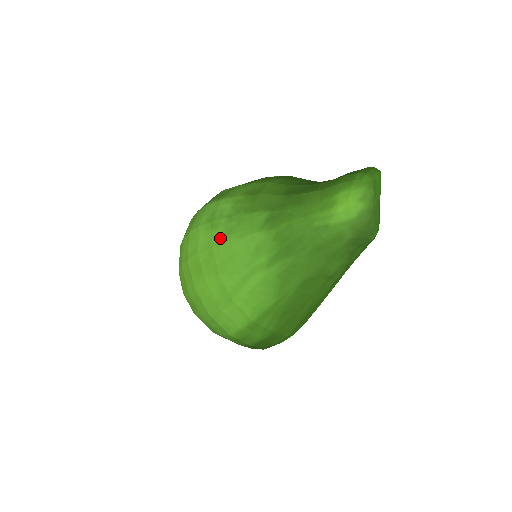
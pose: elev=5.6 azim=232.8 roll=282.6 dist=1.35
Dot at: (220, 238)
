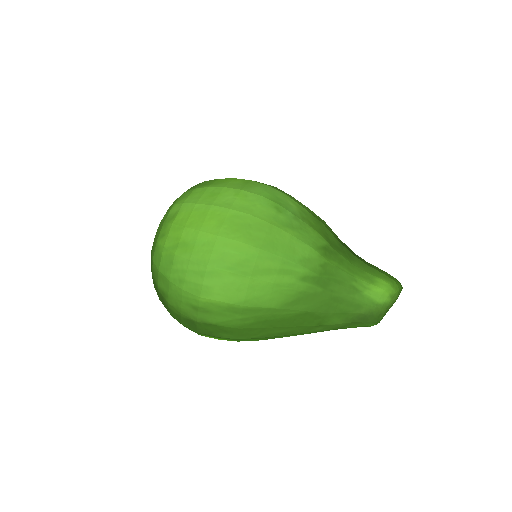
Dot at: (281, 223)
